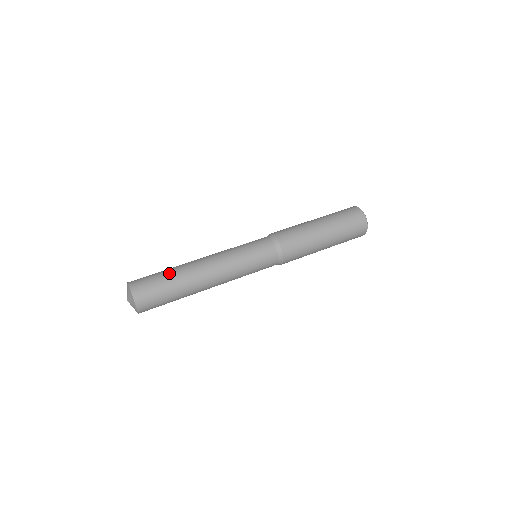
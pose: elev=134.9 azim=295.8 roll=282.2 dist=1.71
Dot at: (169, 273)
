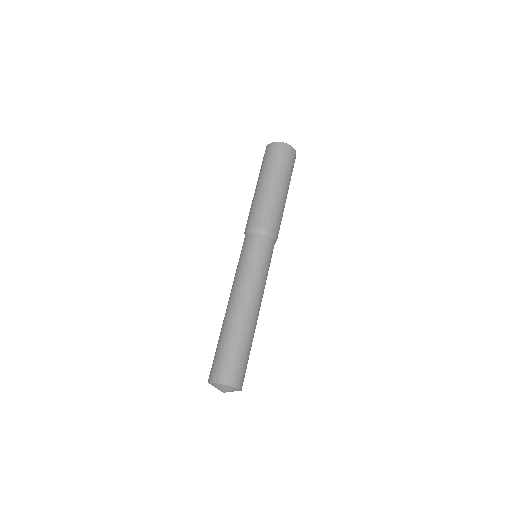
Dot at: (232, 341)
